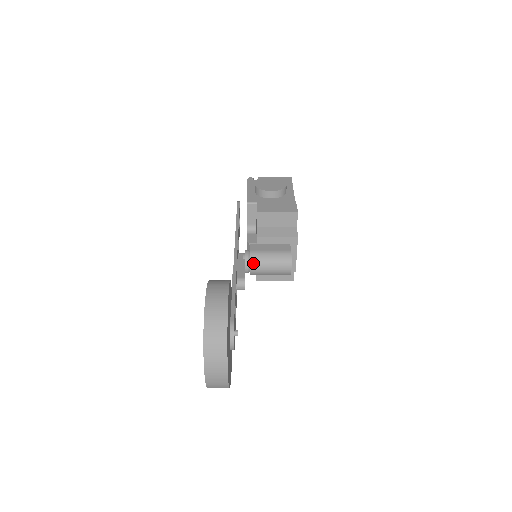
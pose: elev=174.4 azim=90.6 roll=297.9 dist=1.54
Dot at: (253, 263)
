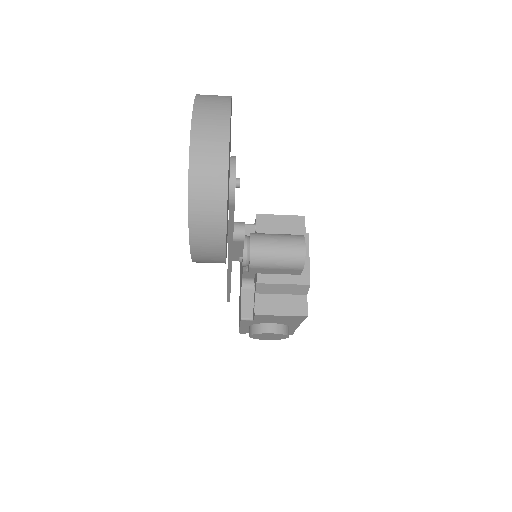
Dot at: (254, 237)
